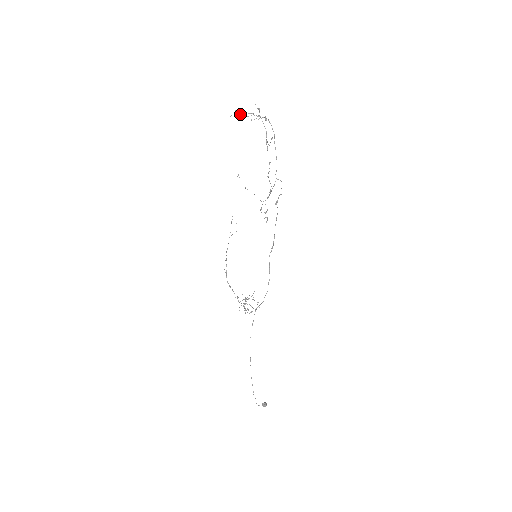
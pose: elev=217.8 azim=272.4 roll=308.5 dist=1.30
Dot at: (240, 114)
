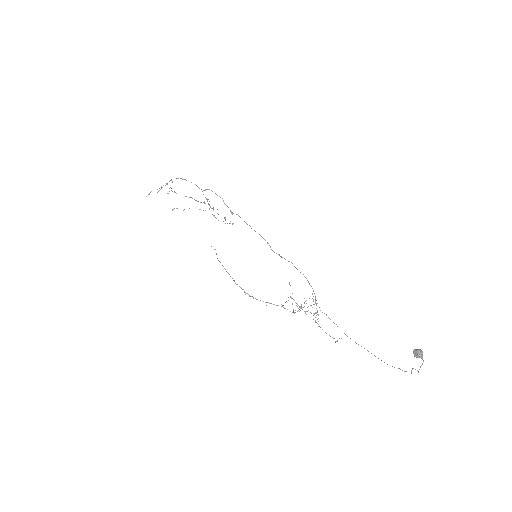
Dot at: occluded
